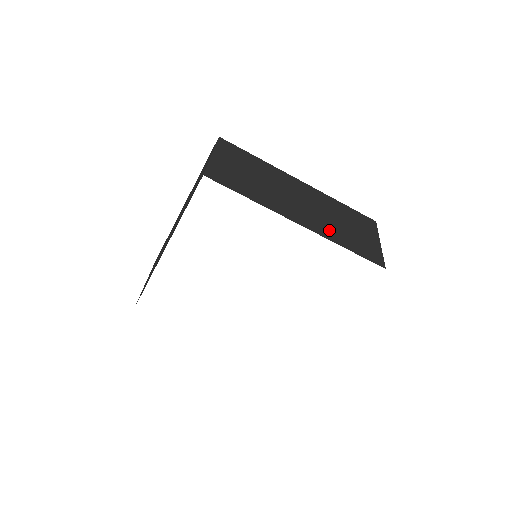
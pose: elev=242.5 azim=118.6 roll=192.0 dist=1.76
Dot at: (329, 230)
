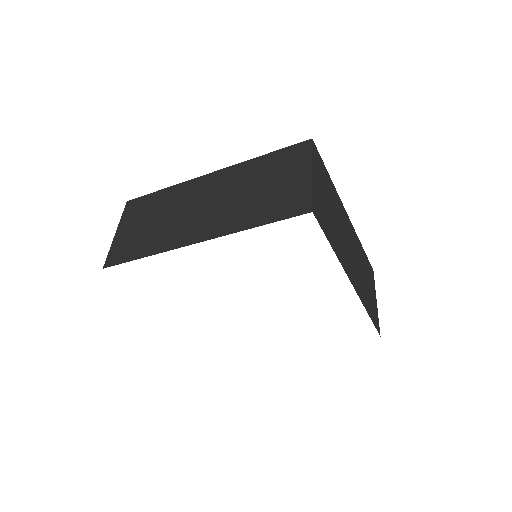
Dot at: (235, 218)
